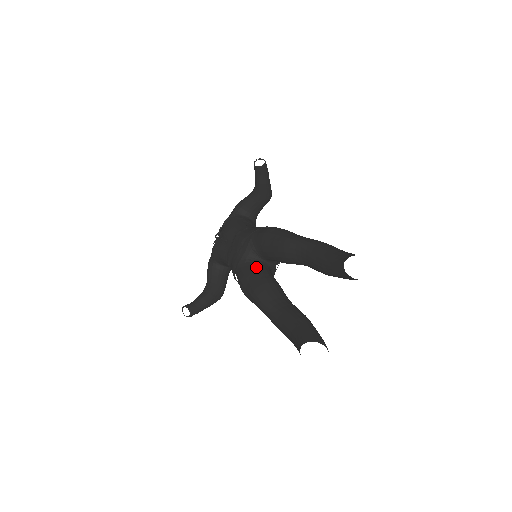
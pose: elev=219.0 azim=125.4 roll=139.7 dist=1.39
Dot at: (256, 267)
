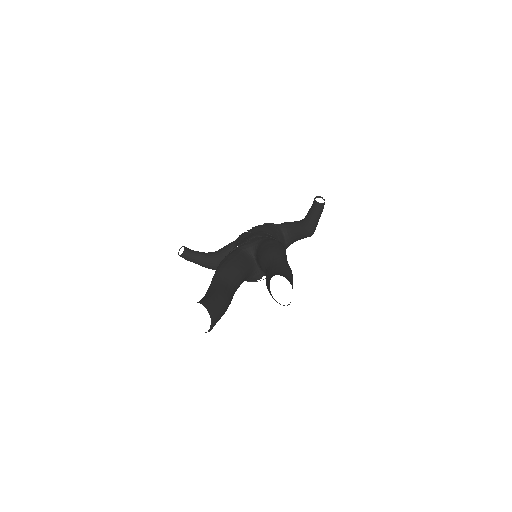
Dot at: (244, 257)
